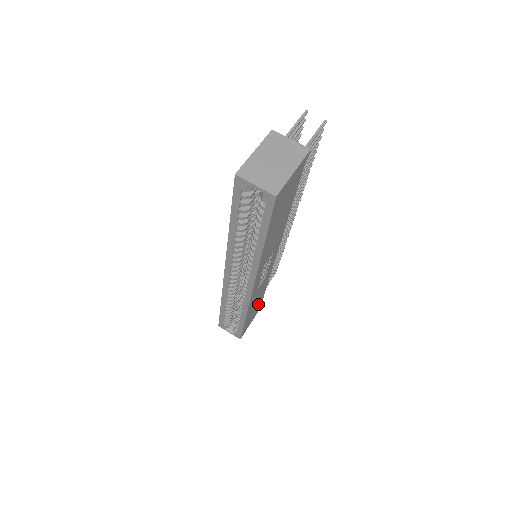
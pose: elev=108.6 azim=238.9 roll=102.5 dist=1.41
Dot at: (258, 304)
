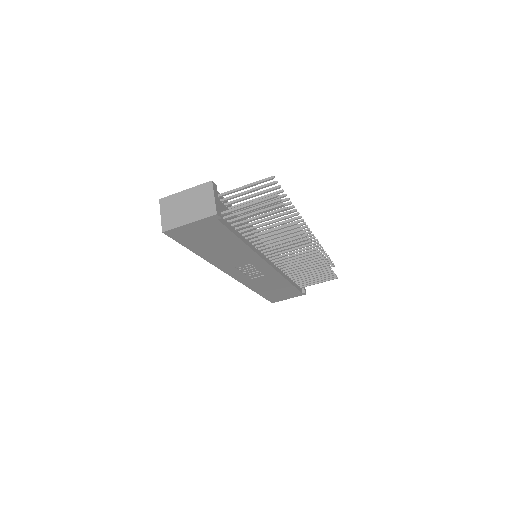
Dot at: (287, 290)
